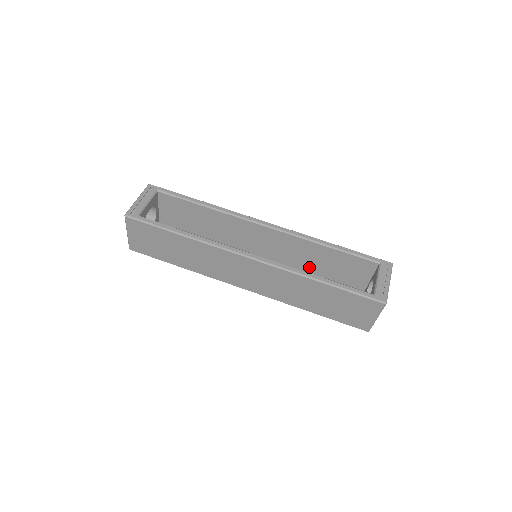
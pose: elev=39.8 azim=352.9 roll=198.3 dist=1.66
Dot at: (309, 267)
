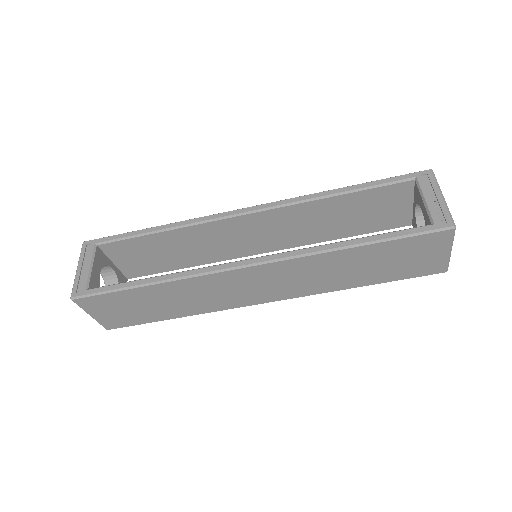
Dot at: (328, 232)
